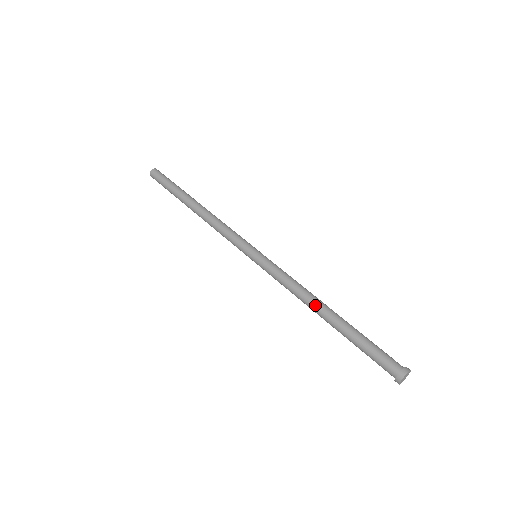
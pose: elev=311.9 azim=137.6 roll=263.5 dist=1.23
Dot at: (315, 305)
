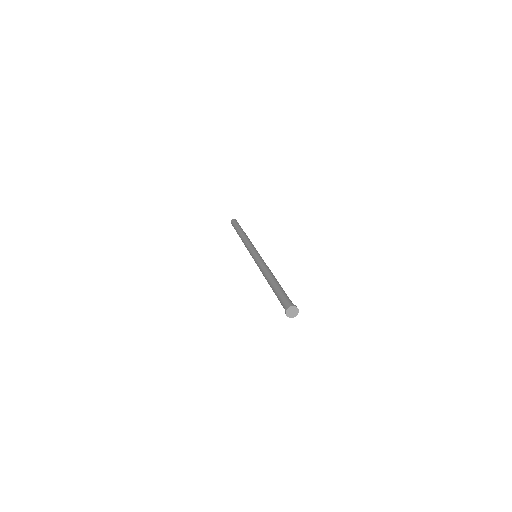
Dot at: (266, 277)
